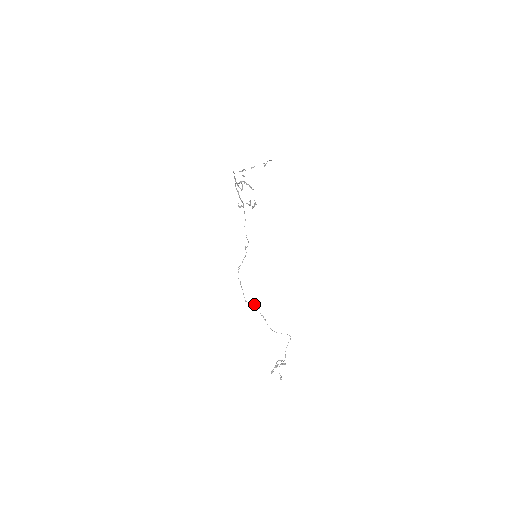
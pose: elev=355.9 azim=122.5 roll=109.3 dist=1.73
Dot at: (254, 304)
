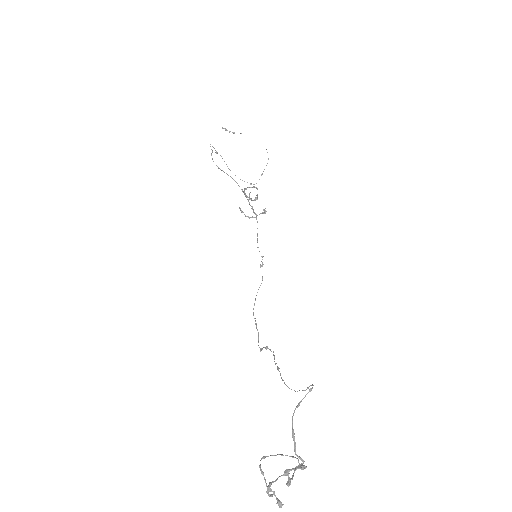
Dot at: (268, 348)
